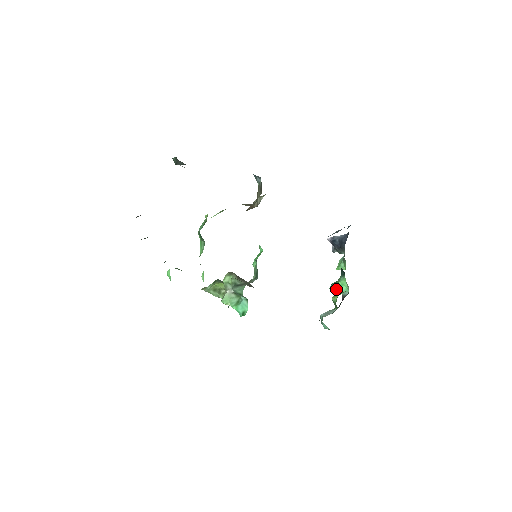
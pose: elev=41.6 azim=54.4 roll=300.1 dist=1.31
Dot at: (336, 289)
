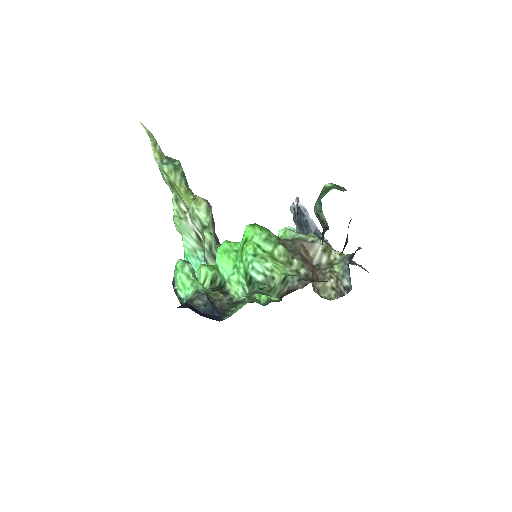
Dot at: occluded
